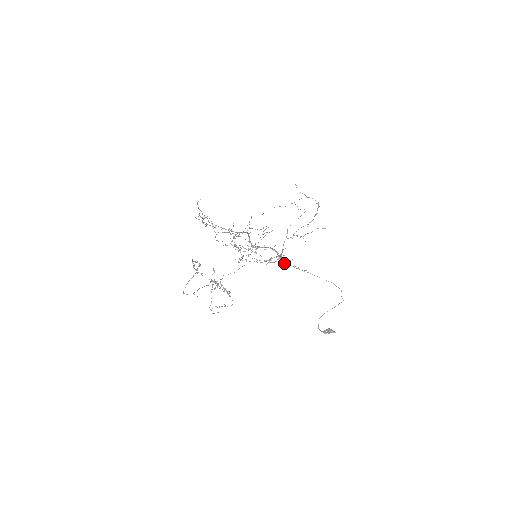
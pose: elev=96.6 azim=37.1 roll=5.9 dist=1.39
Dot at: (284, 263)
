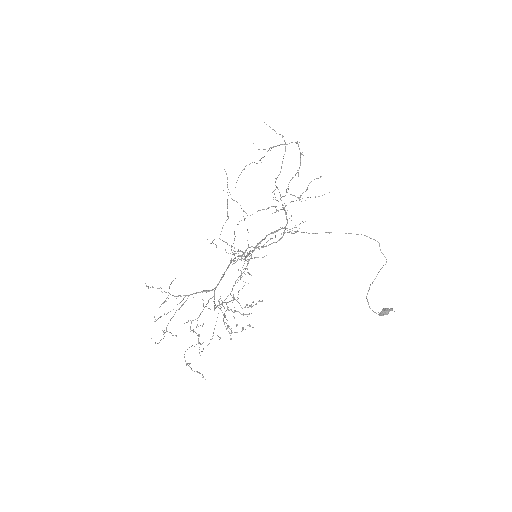
Dot at: (294, 231)
